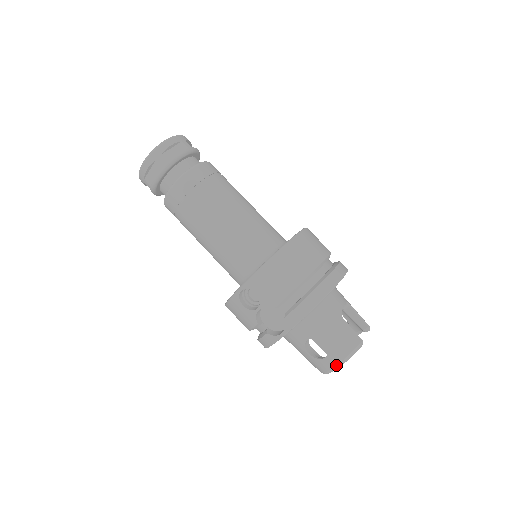
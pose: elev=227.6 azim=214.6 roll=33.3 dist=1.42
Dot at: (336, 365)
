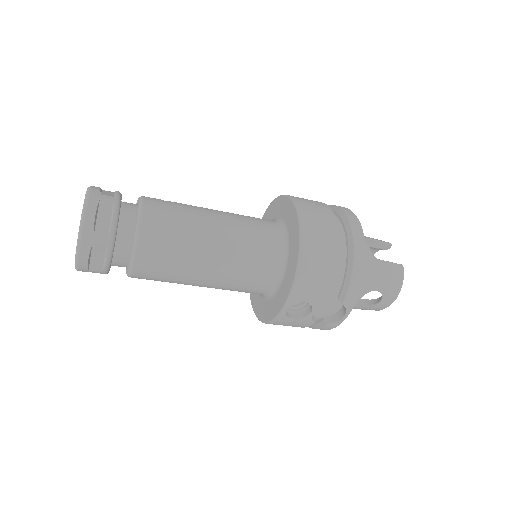
Dot at: (393, 301)
